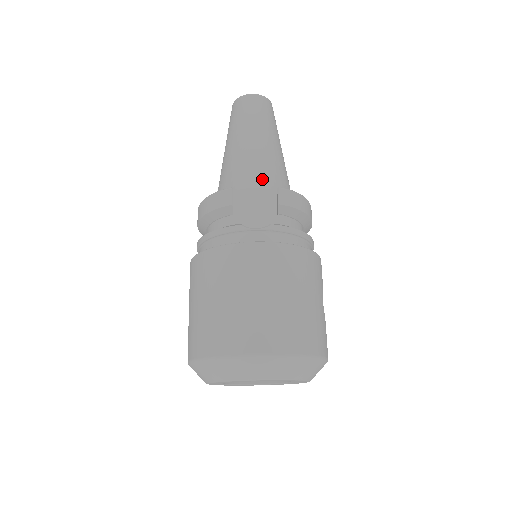
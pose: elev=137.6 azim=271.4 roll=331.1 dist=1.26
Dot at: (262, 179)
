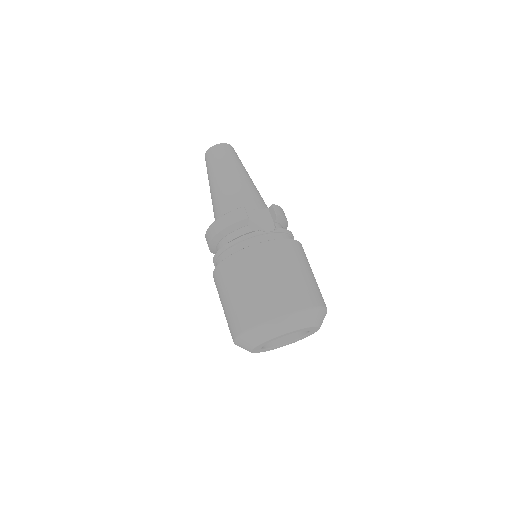
Dot at: (255, 201)
